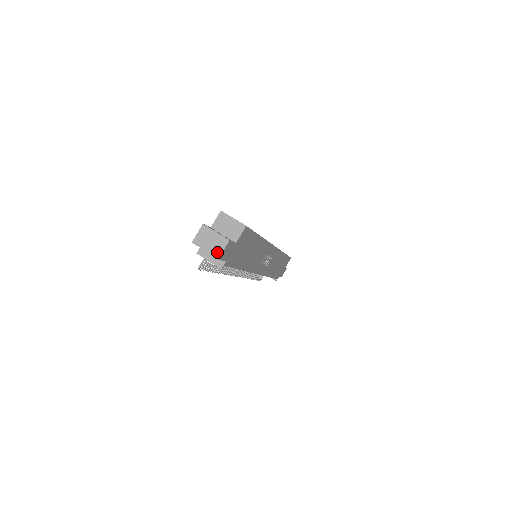
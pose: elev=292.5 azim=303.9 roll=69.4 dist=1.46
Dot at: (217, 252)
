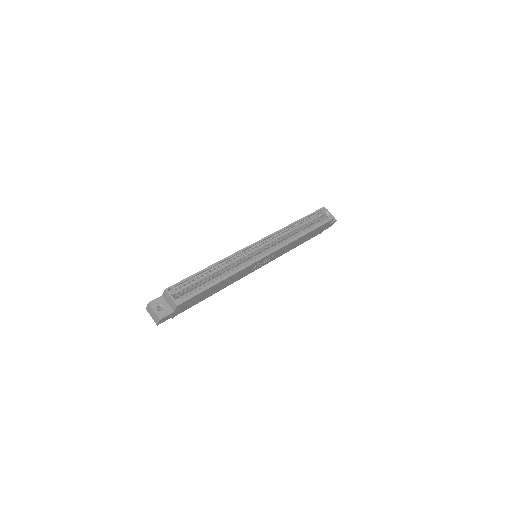
Dot at: (156, 322)
